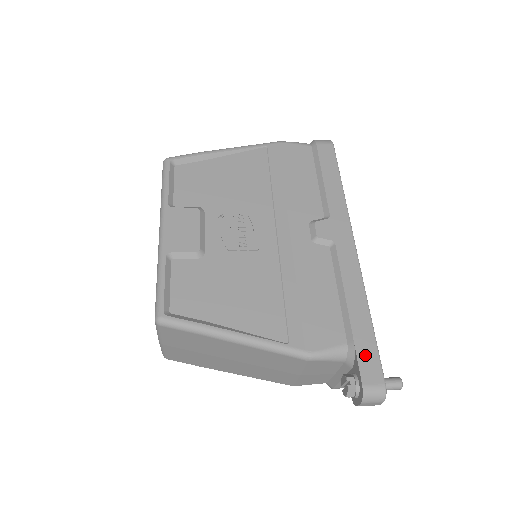
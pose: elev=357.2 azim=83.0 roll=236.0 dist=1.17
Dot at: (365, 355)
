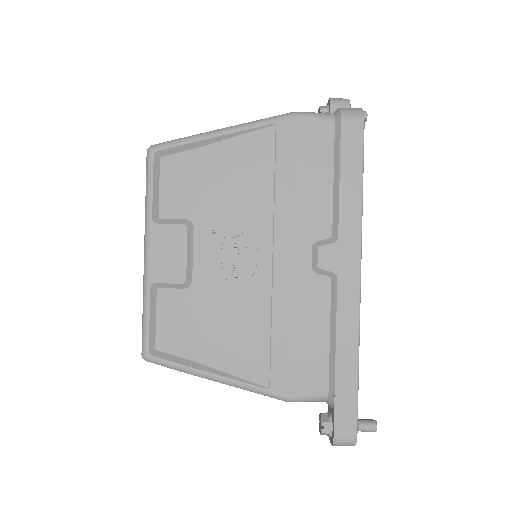
Dot at: (343, 408)
